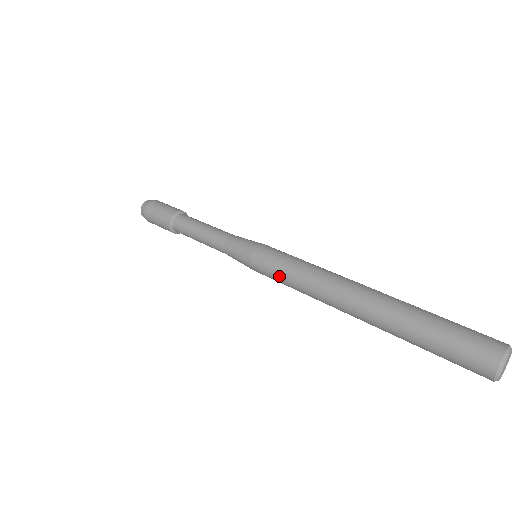
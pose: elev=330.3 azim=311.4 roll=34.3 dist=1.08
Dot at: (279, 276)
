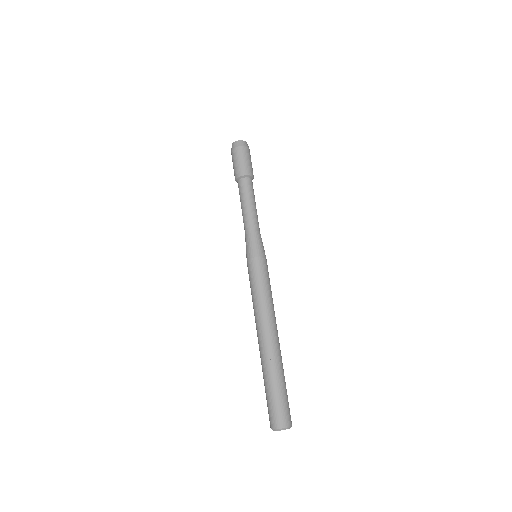
Dot at: occluded
